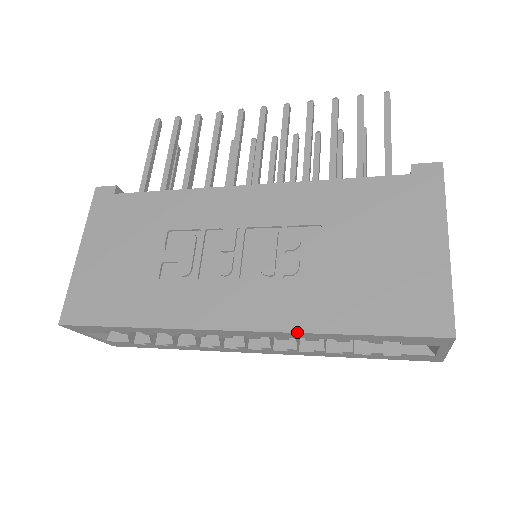
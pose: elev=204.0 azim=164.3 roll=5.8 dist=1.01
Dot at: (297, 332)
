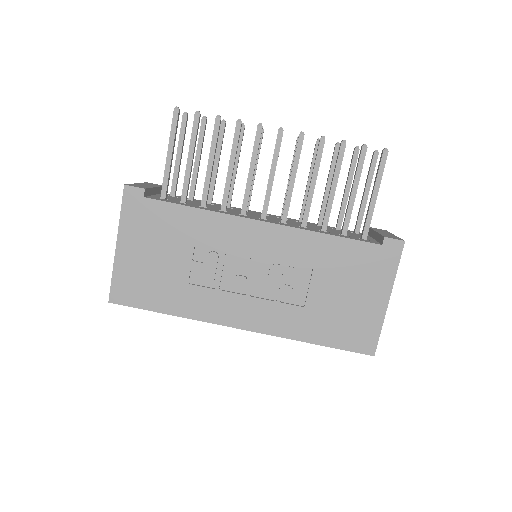
Dot at: occluded
